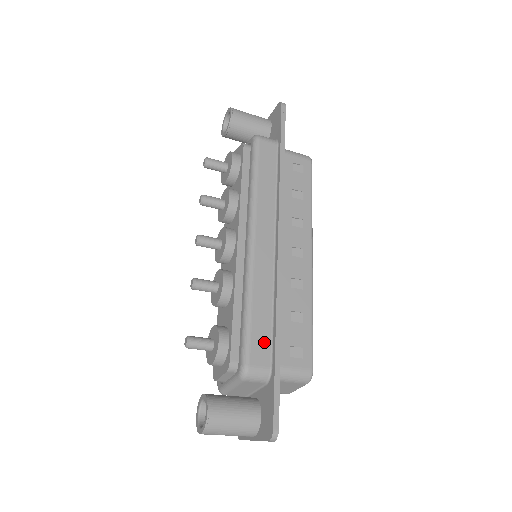
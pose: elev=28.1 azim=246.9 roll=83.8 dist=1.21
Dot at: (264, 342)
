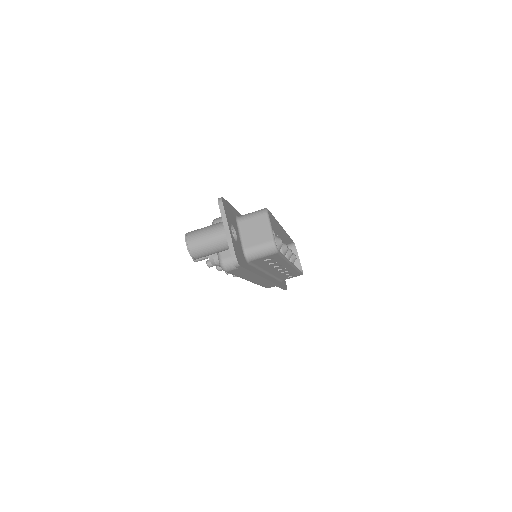
Dot at: occluded
